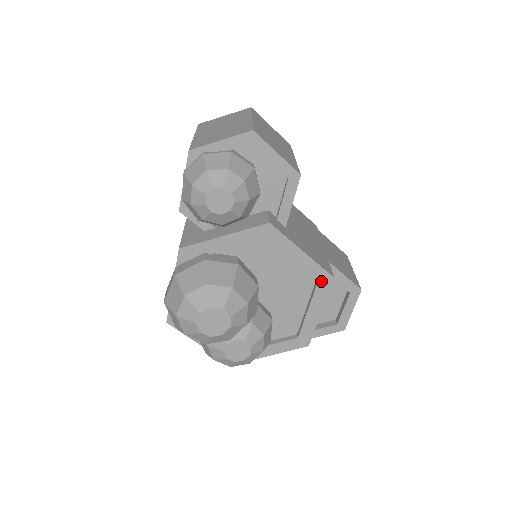
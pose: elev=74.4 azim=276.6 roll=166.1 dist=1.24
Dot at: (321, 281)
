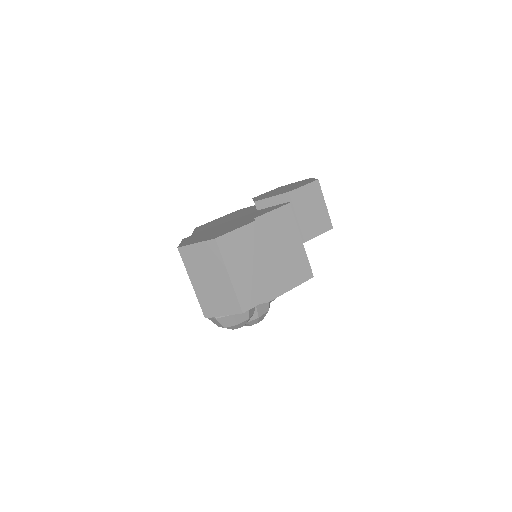
Dot at: occluded
